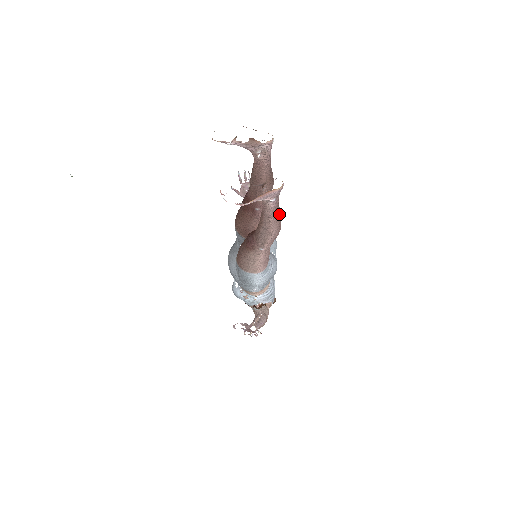
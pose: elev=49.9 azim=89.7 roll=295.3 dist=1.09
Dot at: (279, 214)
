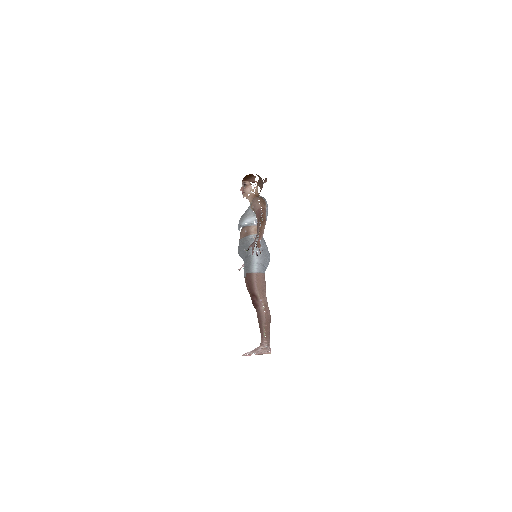
Dot at: occluded
